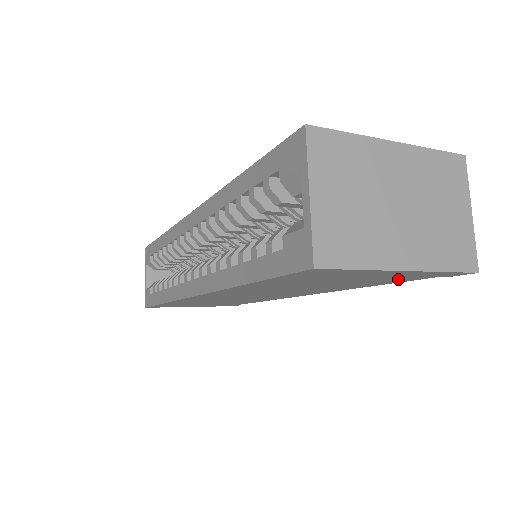
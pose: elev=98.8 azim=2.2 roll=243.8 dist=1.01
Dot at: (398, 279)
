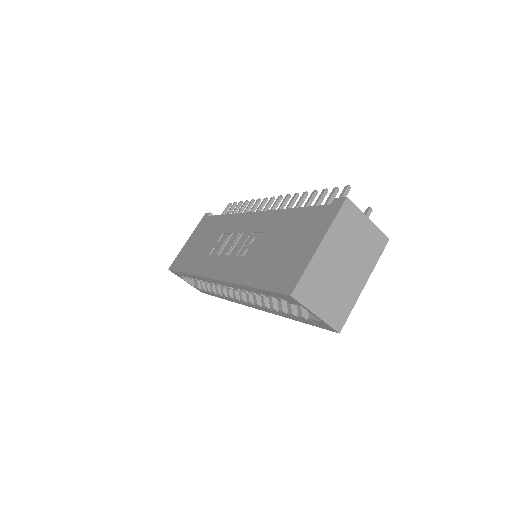
Dot at: occluded
